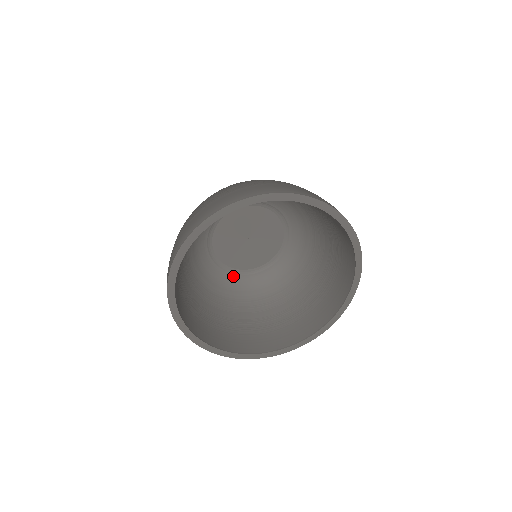
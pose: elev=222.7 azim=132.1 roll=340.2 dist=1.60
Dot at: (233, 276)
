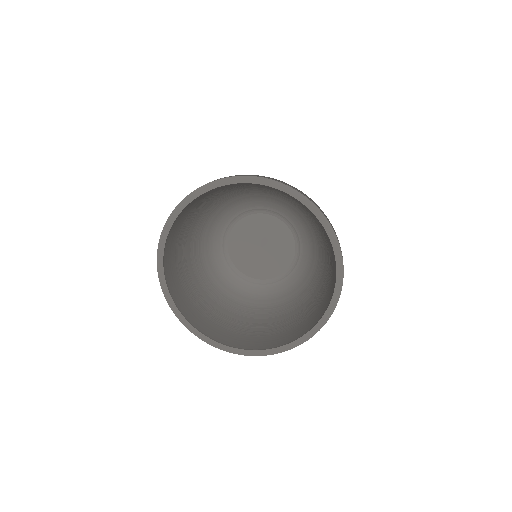
Dot at: (223, 259)
